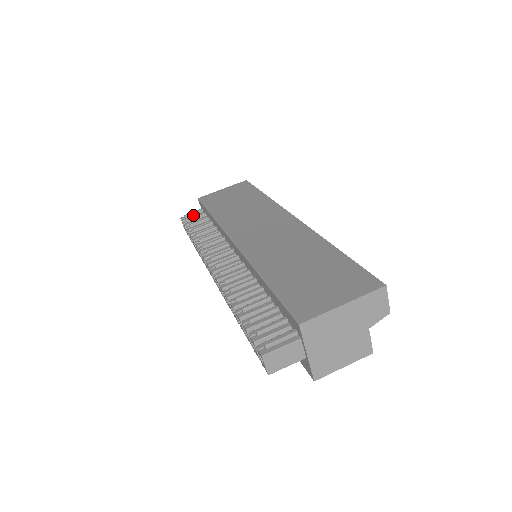
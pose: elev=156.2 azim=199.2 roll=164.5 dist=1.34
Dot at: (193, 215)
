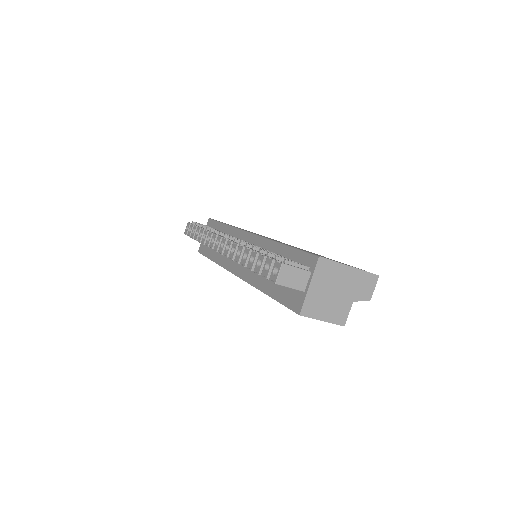
Dot at: occluded
